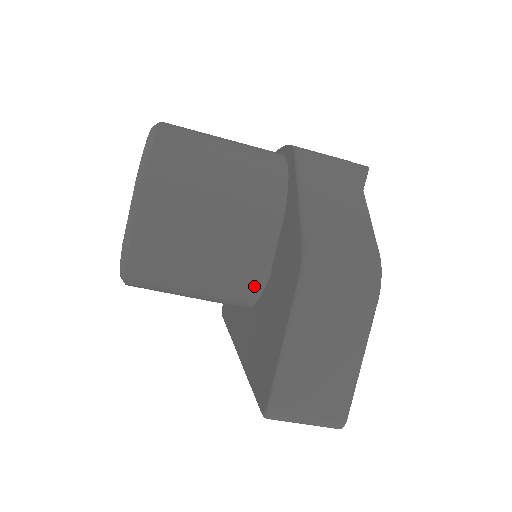
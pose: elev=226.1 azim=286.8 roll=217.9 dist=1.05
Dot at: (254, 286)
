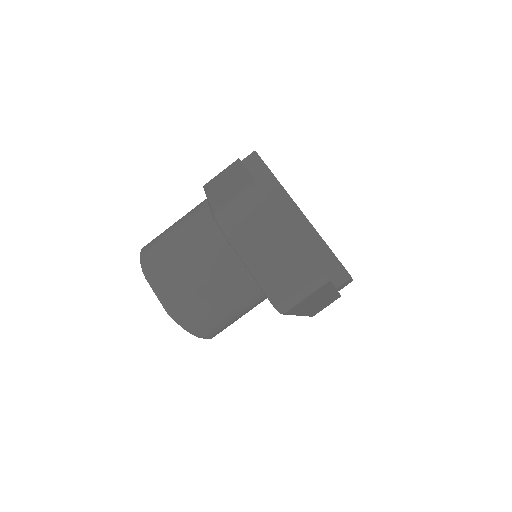
Dot at: occluded
